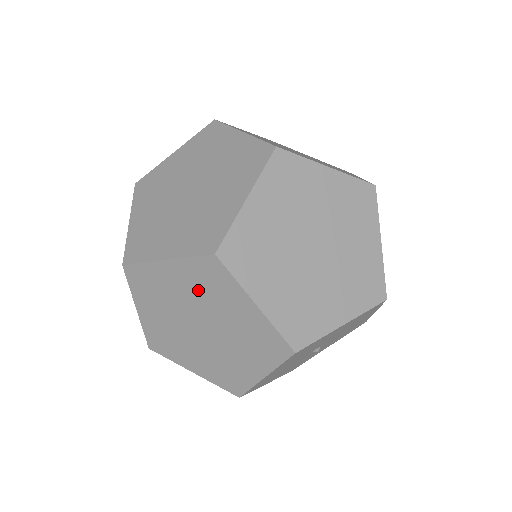
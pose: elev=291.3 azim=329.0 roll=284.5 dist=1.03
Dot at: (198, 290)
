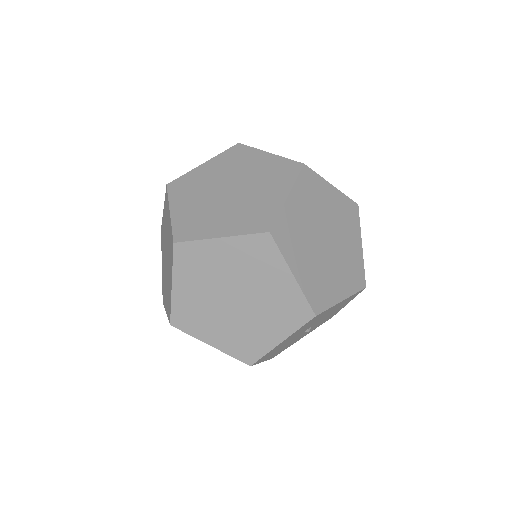
Dot at: occluded
